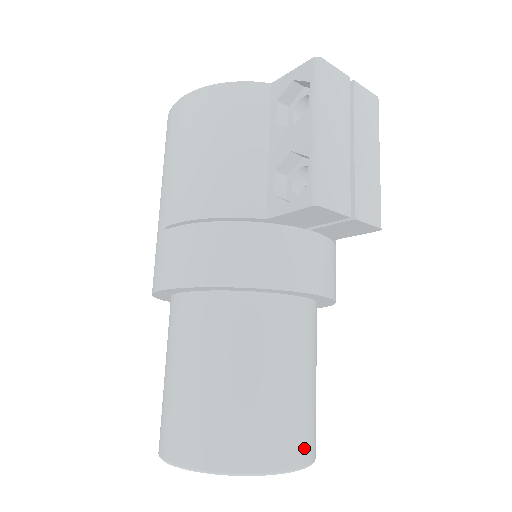
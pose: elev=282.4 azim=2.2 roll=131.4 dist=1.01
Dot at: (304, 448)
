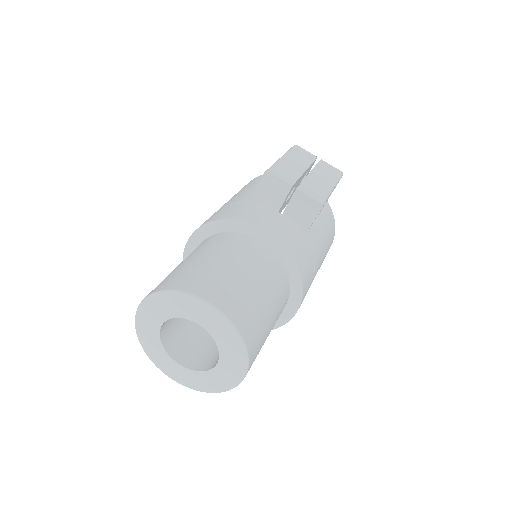
Dot at: (227, 303)
